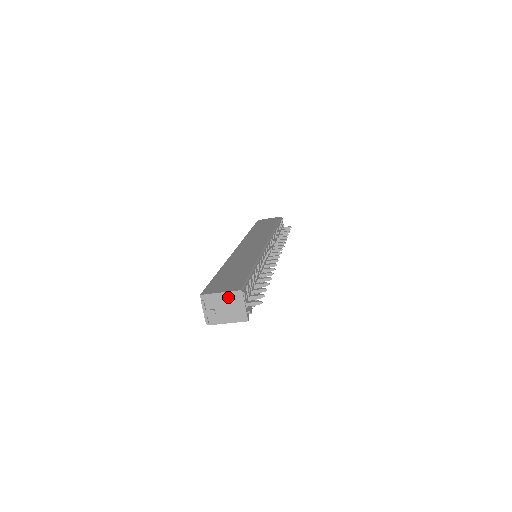
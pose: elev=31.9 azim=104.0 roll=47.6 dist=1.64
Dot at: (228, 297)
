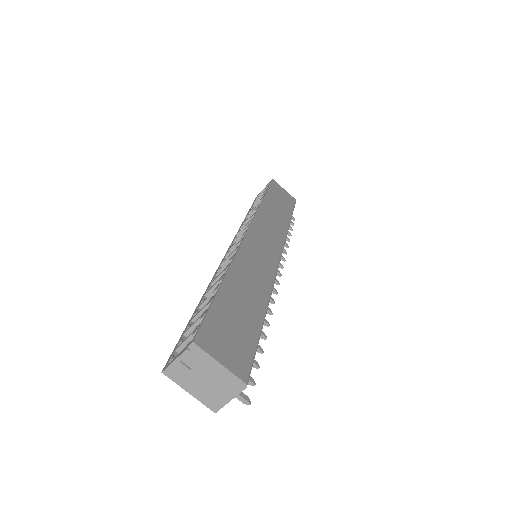
Dot at: (224, 375)
